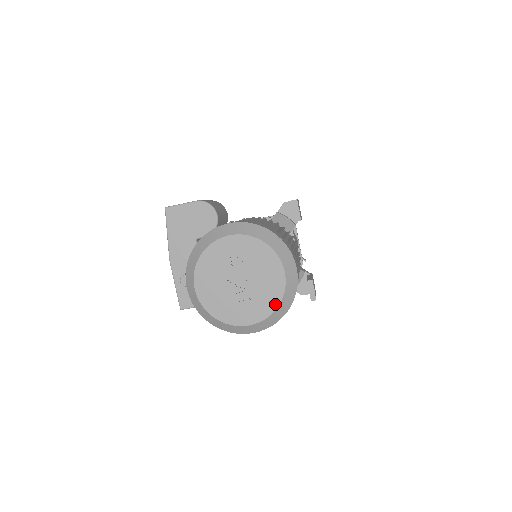
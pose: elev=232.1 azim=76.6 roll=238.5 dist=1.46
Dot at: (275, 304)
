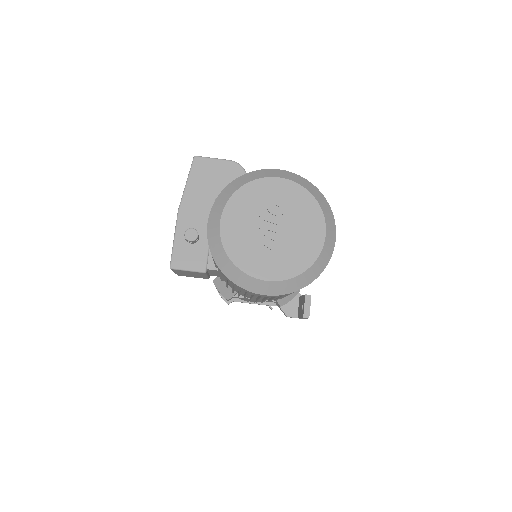
Dot at: (305, 265)
